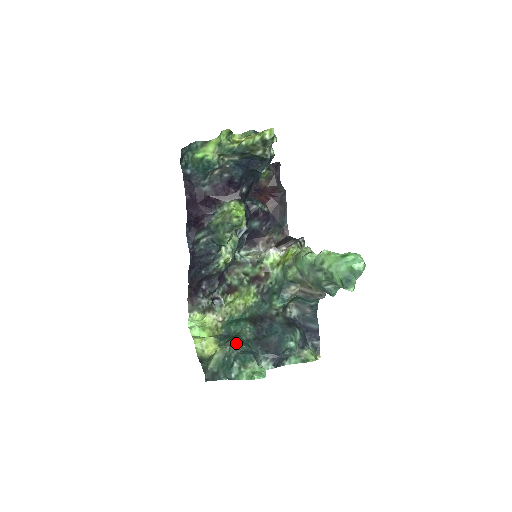
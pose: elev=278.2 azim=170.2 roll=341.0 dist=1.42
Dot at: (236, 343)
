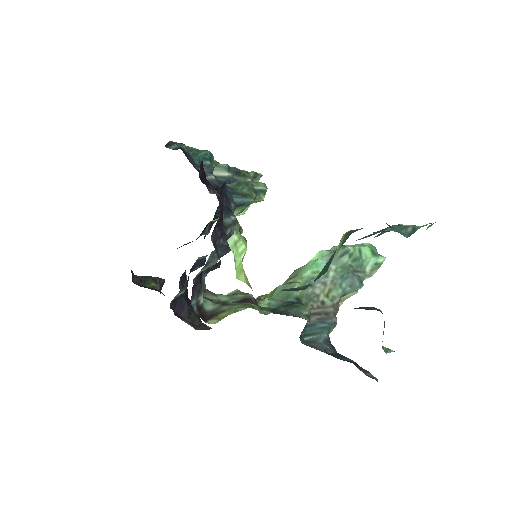
Dot at: occluded
